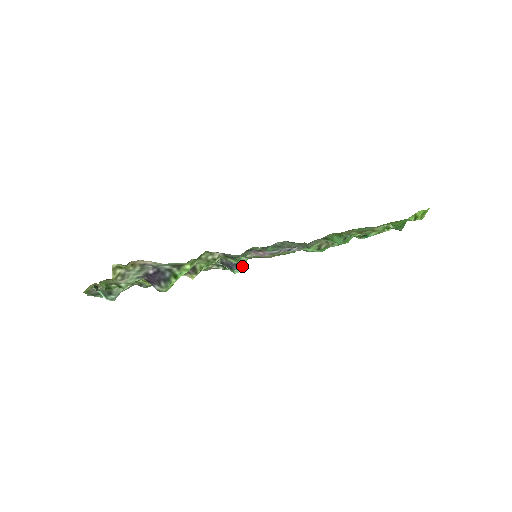
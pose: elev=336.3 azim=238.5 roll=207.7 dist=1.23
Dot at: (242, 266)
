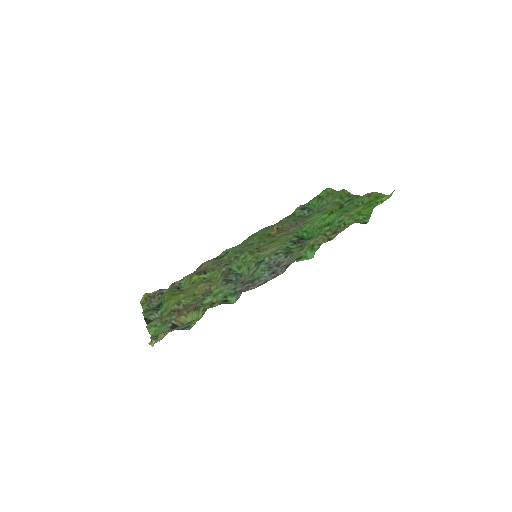
Dot at: occluded
